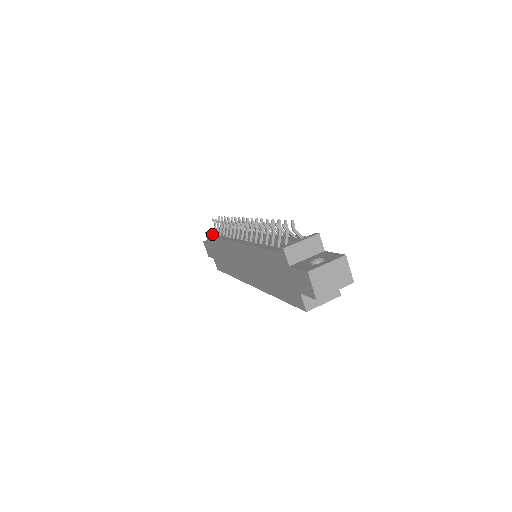
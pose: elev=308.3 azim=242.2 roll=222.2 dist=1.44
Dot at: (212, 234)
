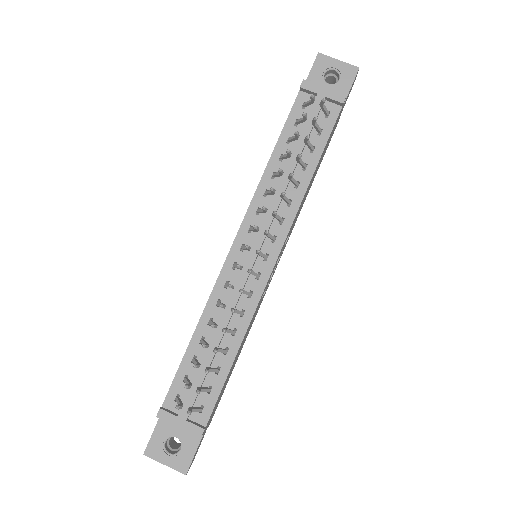
Dot at: (303, 100)
